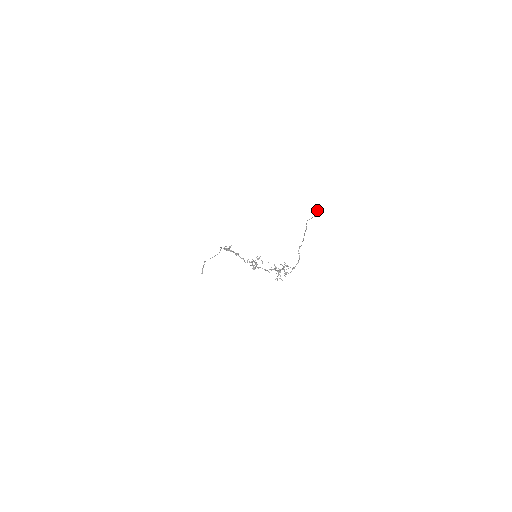
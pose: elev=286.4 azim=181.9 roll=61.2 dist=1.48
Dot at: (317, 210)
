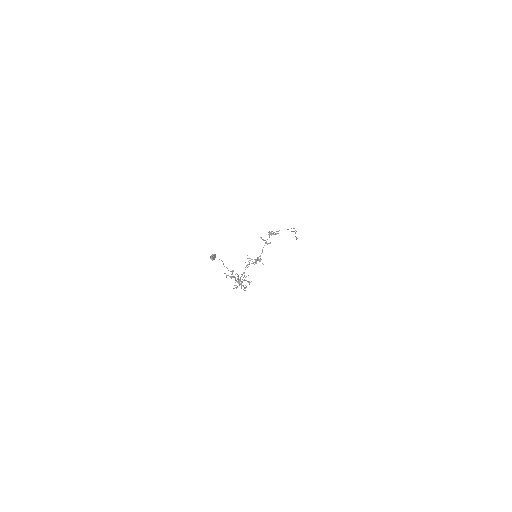
Dot at: occluded
